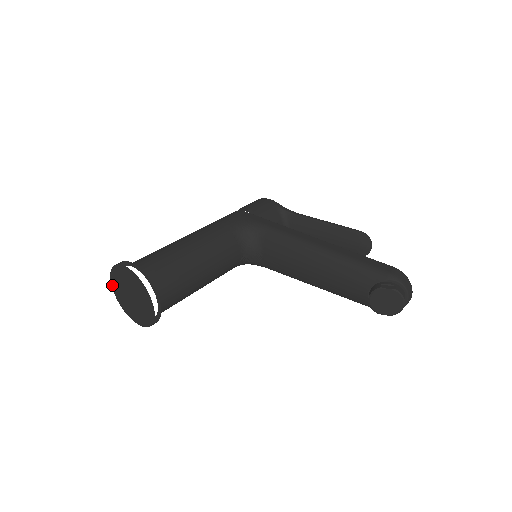
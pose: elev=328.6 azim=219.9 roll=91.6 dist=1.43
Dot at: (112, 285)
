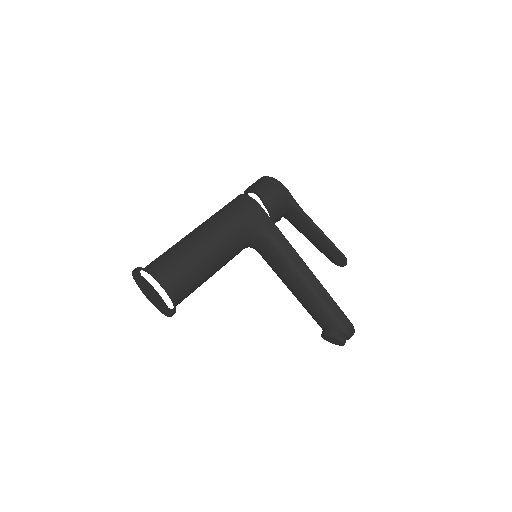
Dot at: (133, 273)
